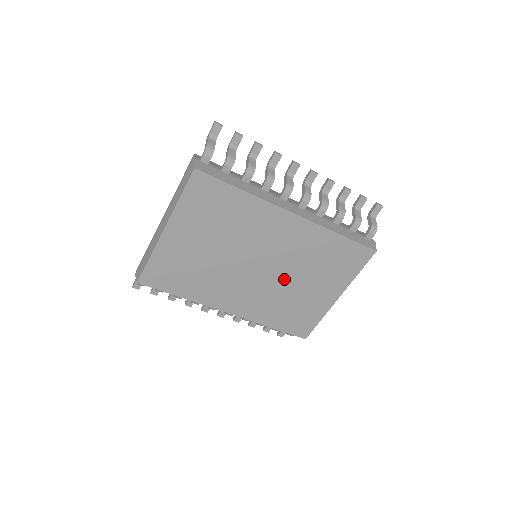
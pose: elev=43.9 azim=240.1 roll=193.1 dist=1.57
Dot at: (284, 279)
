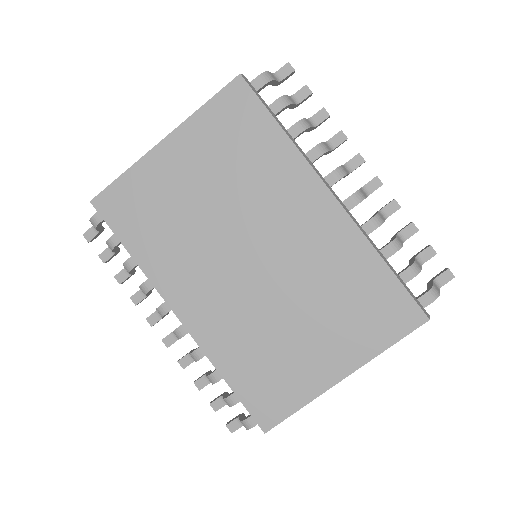
Dot at: (278, 299)
